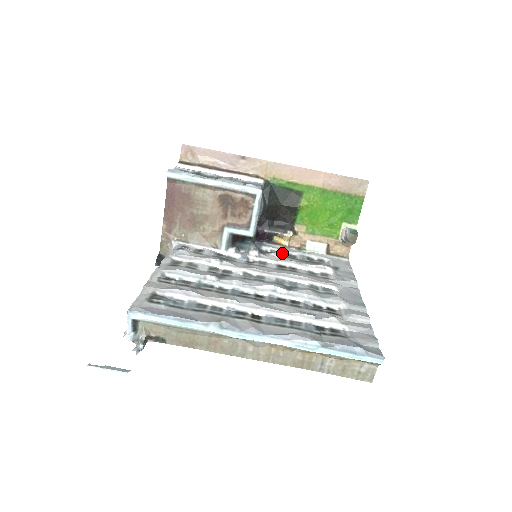
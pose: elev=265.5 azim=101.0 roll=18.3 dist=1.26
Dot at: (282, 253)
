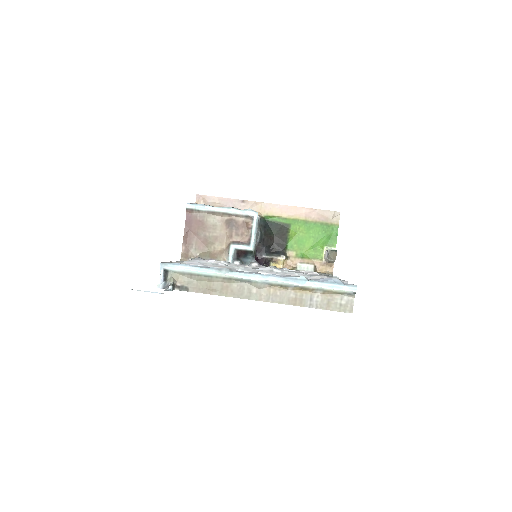
Dot at: occluded
